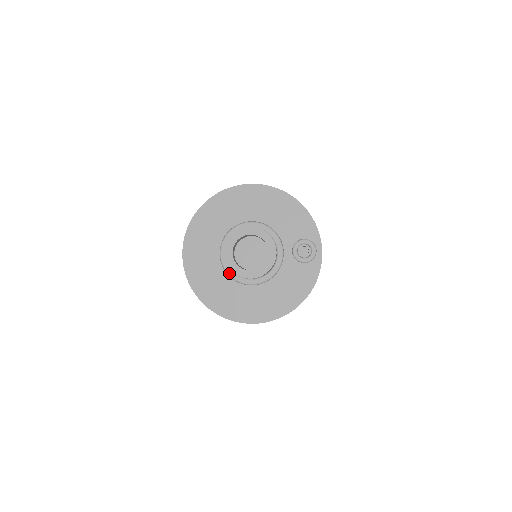
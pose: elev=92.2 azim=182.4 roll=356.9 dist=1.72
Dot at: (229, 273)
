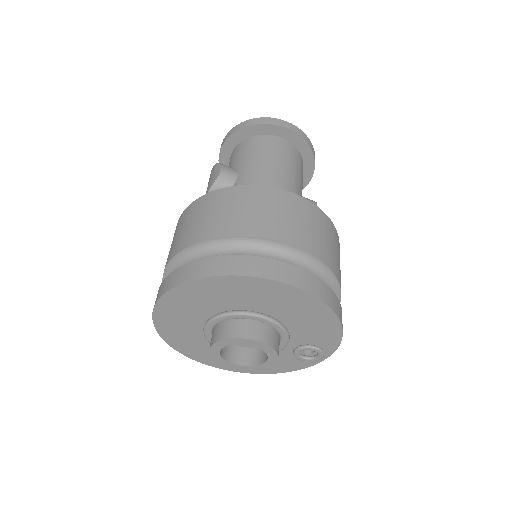
Dot at: (208, 340)
